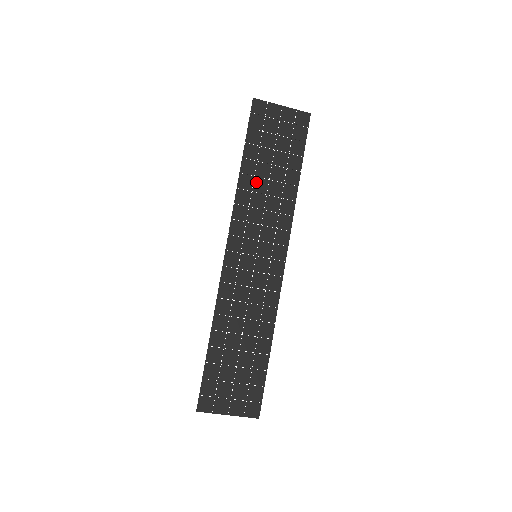
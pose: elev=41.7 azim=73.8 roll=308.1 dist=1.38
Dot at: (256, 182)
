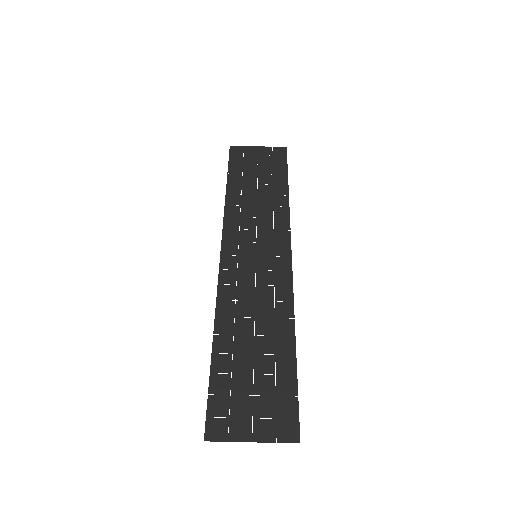
Dot at: (244, 198)
